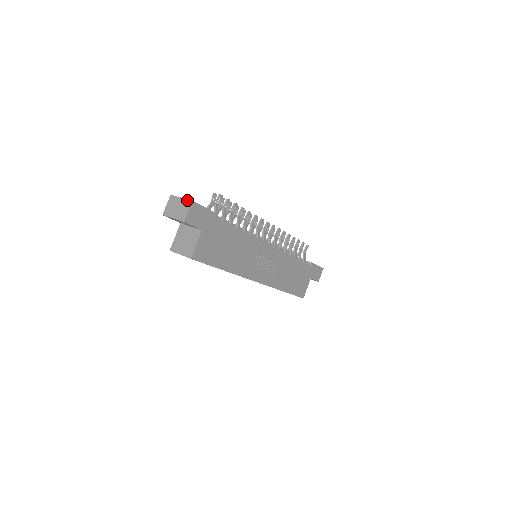
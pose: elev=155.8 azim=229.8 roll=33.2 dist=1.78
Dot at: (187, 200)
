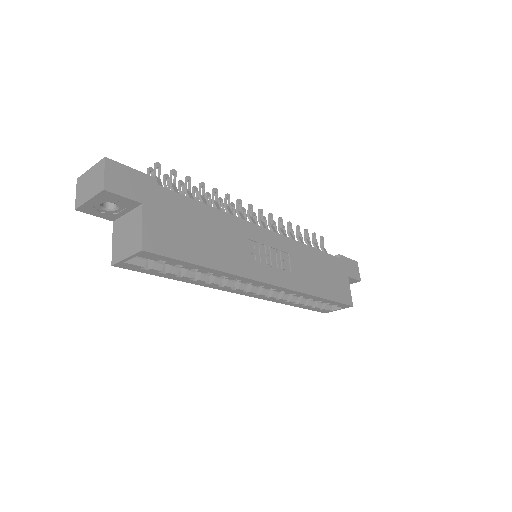
Dot at: (98, 163)
